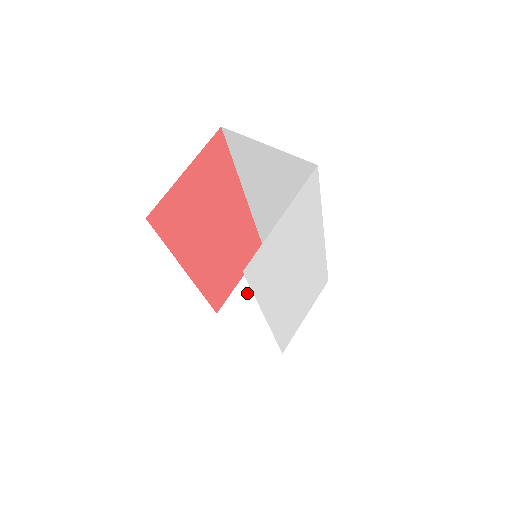
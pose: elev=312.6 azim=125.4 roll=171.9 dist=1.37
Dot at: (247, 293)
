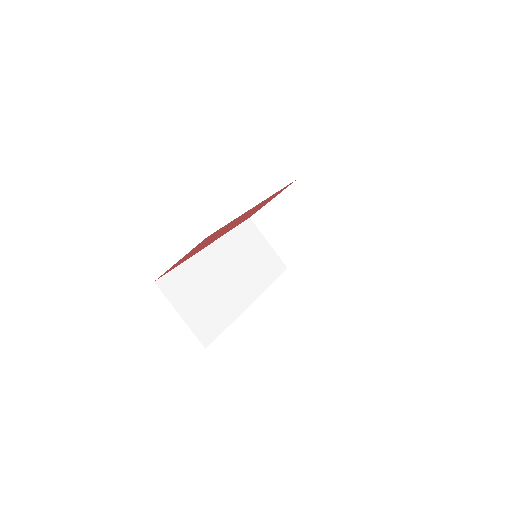
Dot at: (275, 213)
